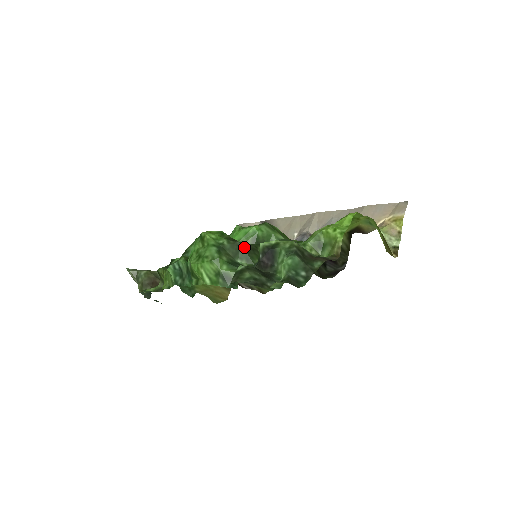
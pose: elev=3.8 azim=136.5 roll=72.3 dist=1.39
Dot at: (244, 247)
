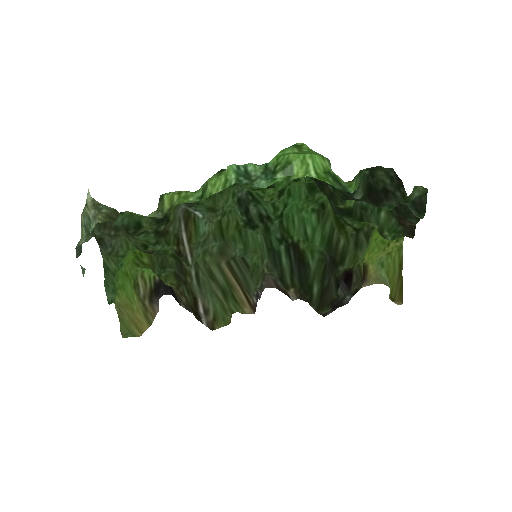
Dot at: occluded
